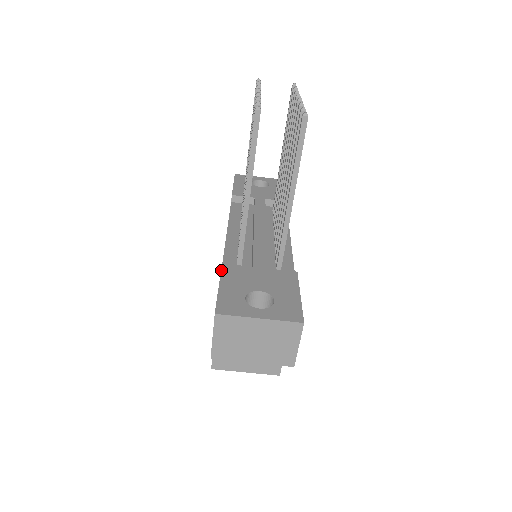
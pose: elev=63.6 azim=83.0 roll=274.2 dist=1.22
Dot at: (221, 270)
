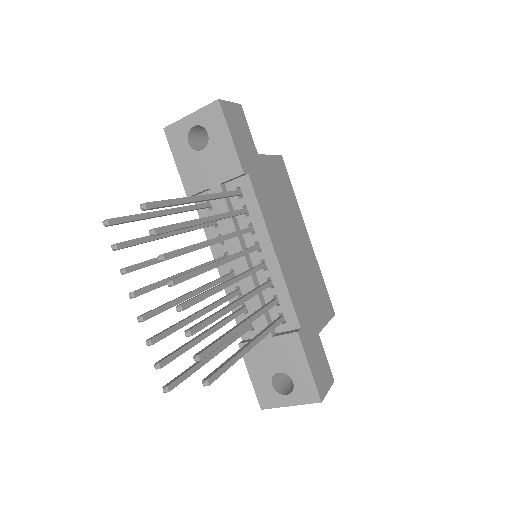
Dot at: occluded
